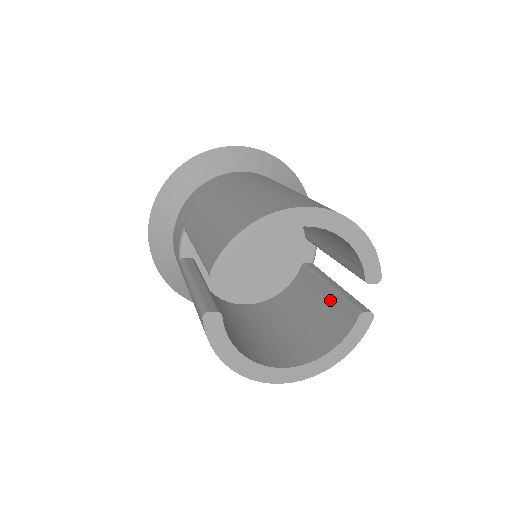
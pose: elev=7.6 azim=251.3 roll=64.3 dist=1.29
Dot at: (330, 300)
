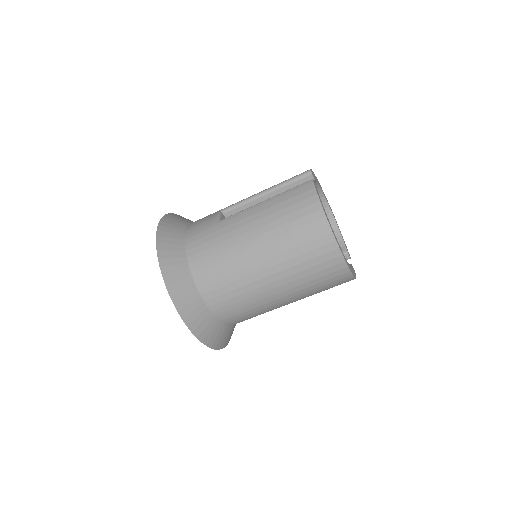
Dot at: occluded
